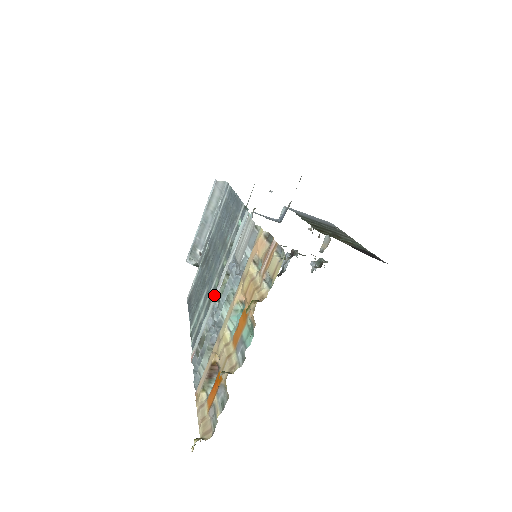
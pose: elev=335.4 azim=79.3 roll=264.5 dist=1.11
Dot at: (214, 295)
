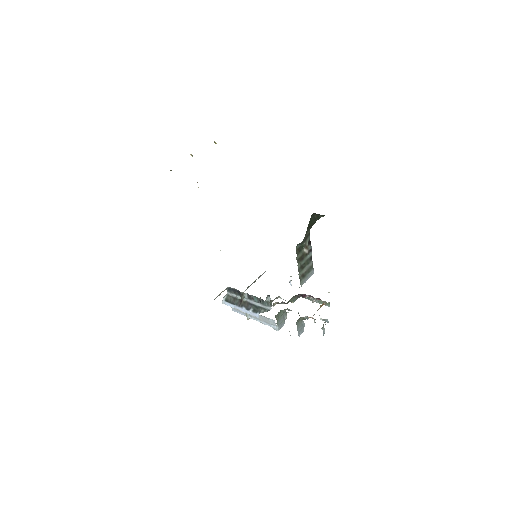
Dot at: occluded
